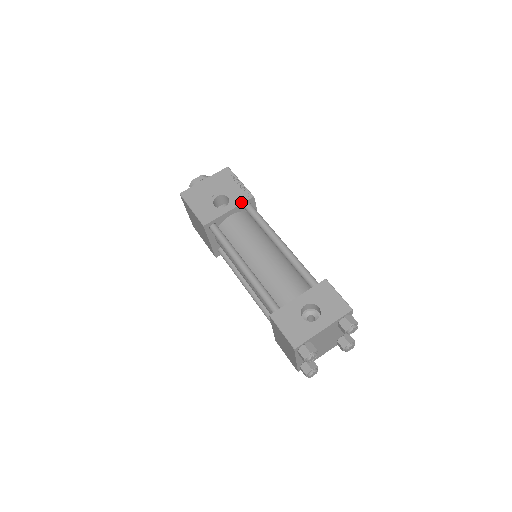
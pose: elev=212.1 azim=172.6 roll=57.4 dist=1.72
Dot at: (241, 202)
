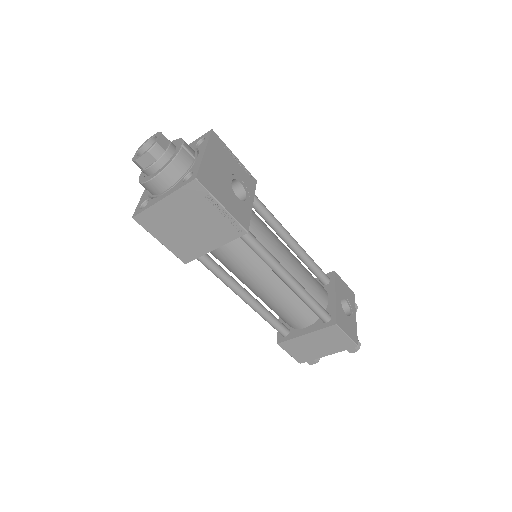
Dot at: (254, 190)
